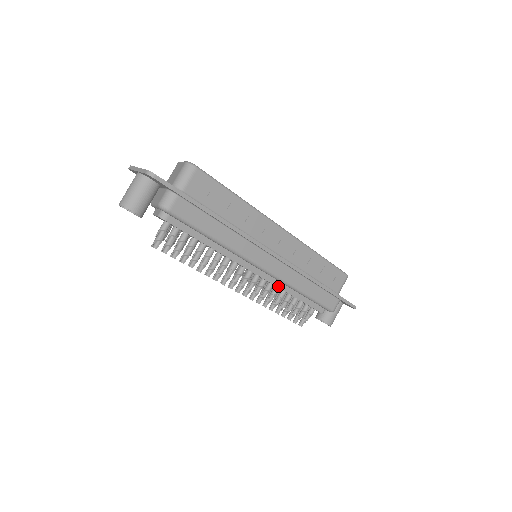
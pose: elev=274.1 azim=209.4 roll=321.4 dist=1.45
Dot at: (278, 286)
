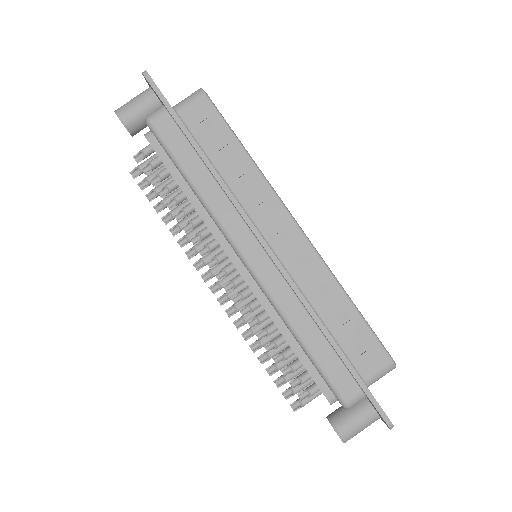
Dot at: (265, 307)
